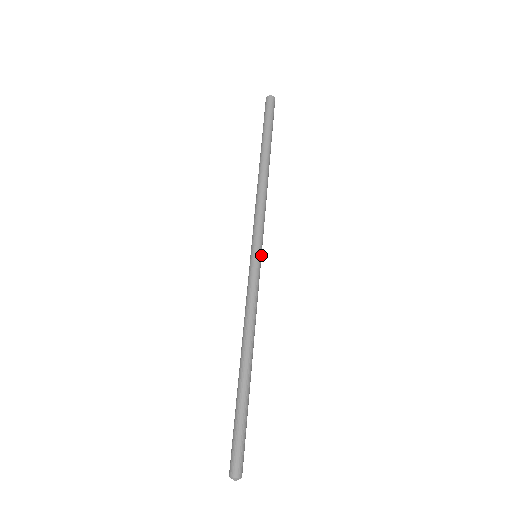
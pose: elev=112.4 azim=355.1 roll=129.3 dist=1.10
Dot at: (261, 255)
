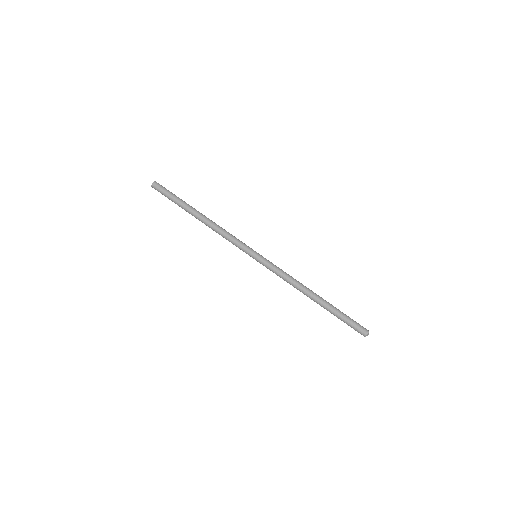
Dot at: (256, 254)
